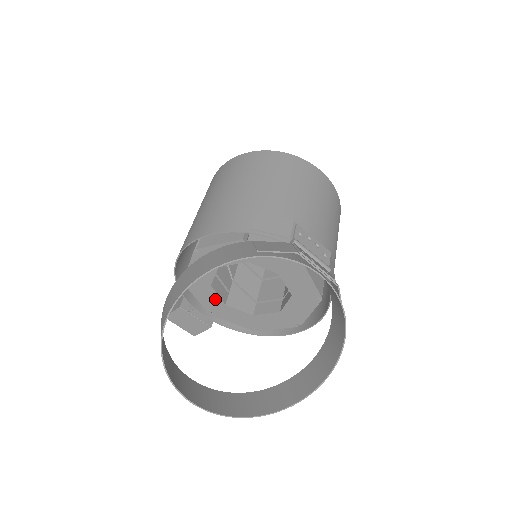
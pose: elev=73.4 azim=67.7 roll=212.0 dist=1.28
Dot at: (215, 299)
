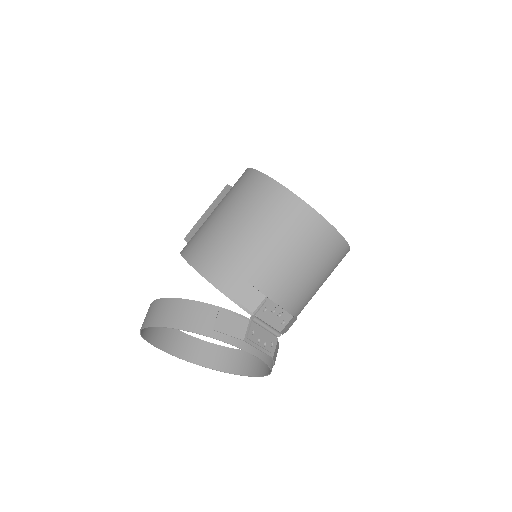
Dot at: occluded
